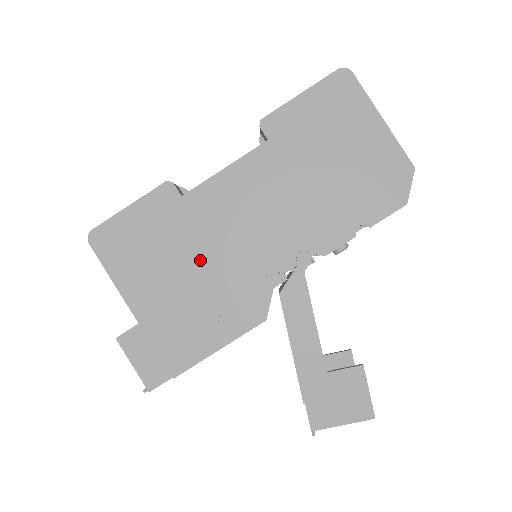
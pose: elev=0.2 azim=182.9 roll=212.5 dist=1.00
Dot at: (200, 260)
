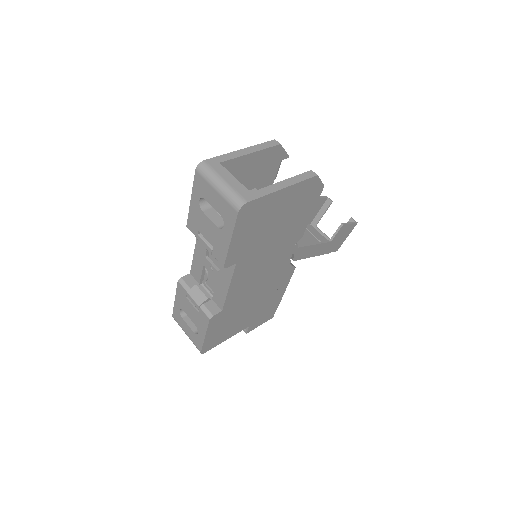
Dot at: (253, 300)
